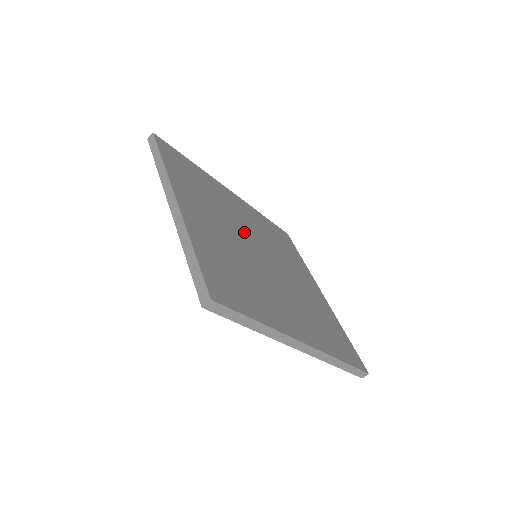
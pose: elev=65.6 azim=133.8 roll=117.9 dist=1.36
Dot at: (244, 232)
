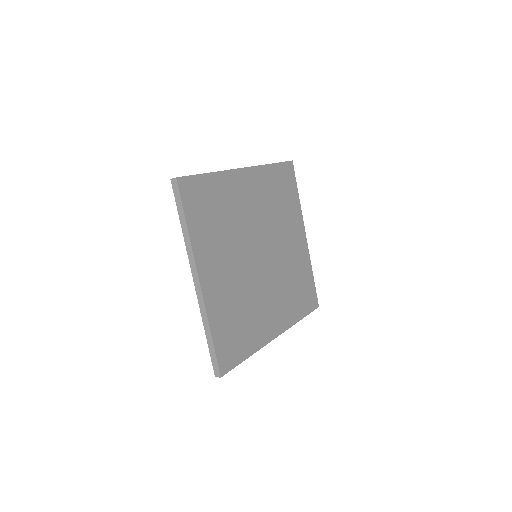
Dot at: (249, 239)
